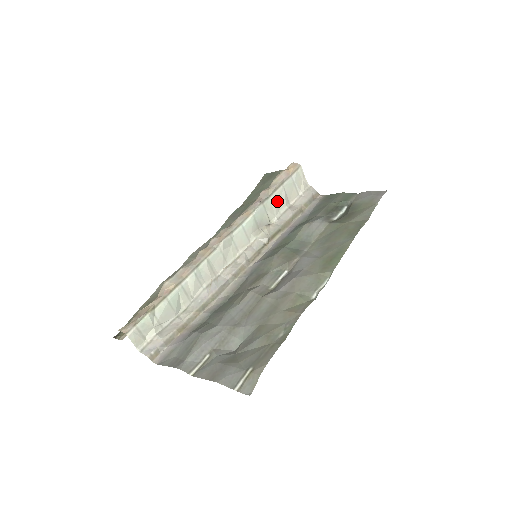
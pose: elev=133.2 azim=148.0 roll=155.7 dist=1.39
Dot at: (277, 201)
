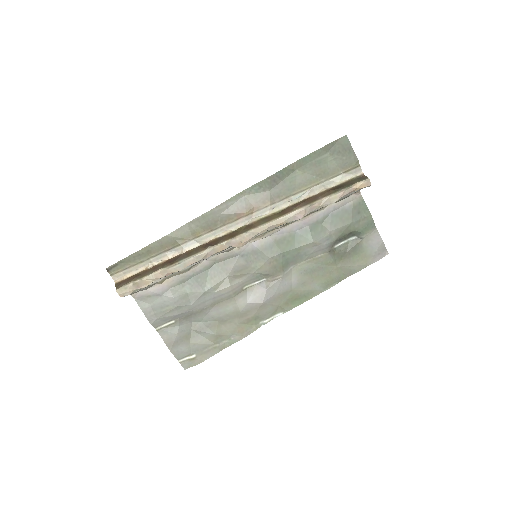
Dot at: occluded
